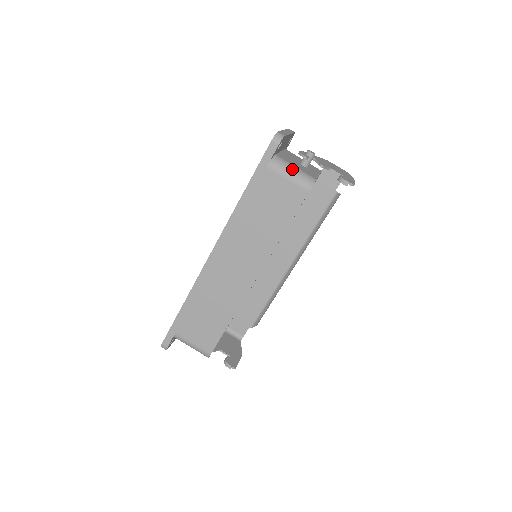
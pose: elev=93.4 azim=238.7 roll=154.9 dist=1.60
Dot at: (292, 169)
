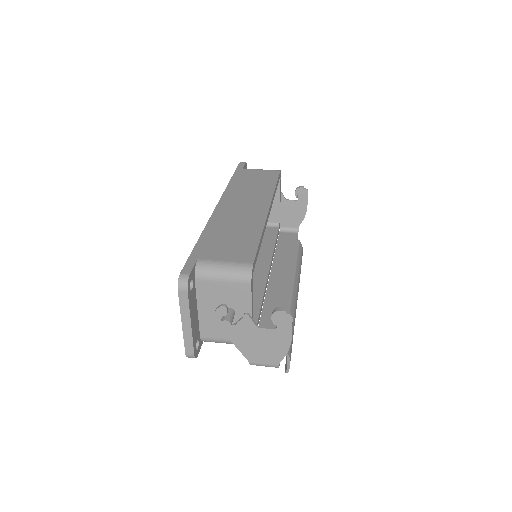
Dot at: occluded
